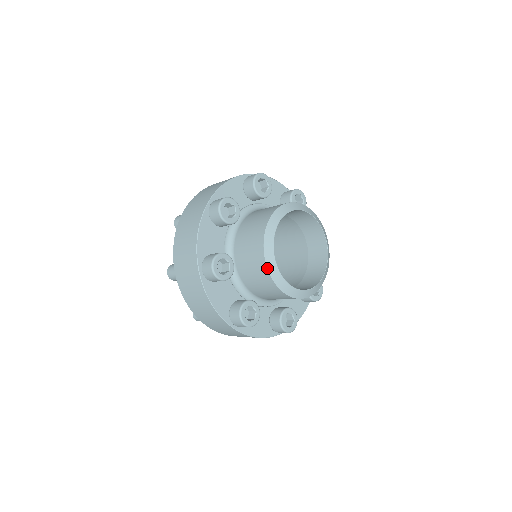
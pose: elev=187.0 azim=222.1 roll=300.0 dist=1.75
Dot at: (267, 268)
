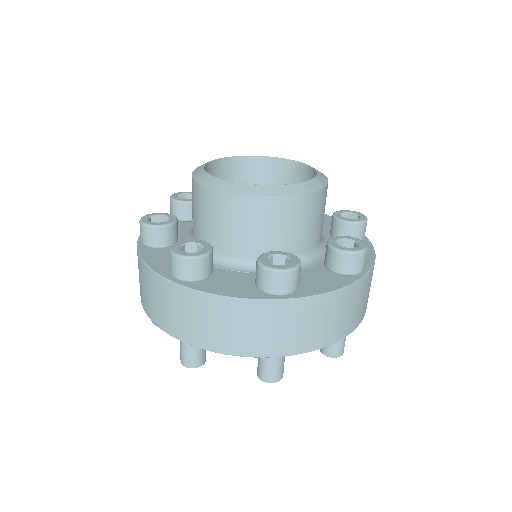
Dot at: (228, 193)
